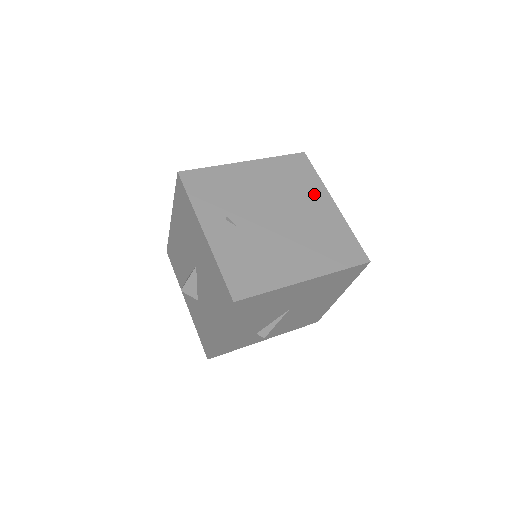
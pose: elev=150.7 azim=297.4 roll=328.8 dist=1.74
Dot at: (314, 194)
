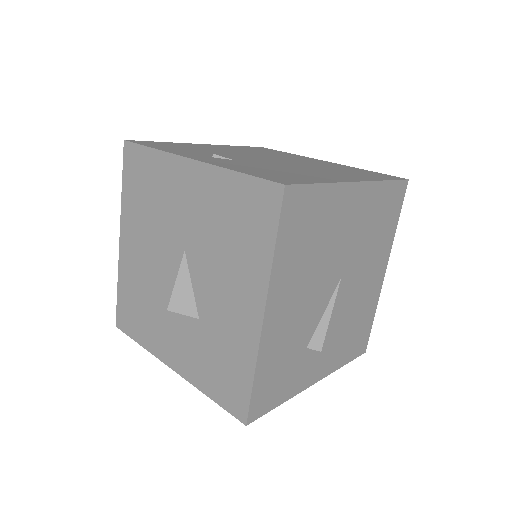
Dot at: (298, 157)
